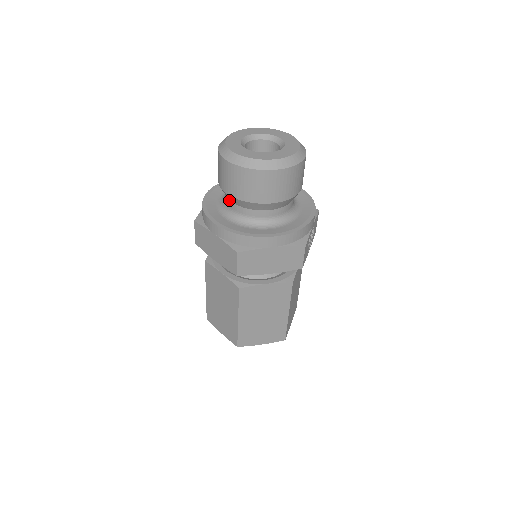
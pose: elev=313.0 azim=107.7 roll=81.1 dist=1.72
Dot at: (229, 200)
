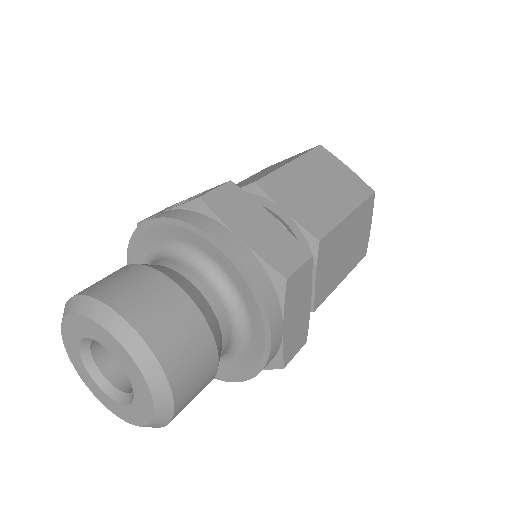
Dot at: occluded
